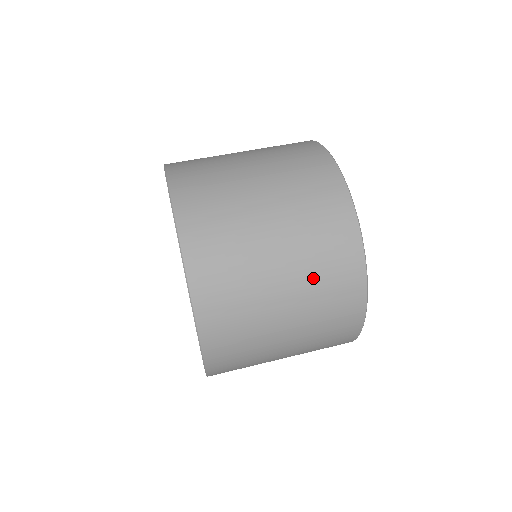
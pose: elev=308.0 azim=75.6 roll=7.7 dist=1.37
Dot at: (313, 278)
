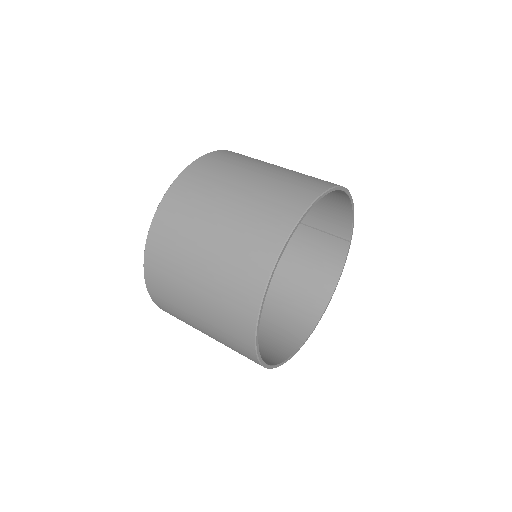
Dot at: (239, 232)
